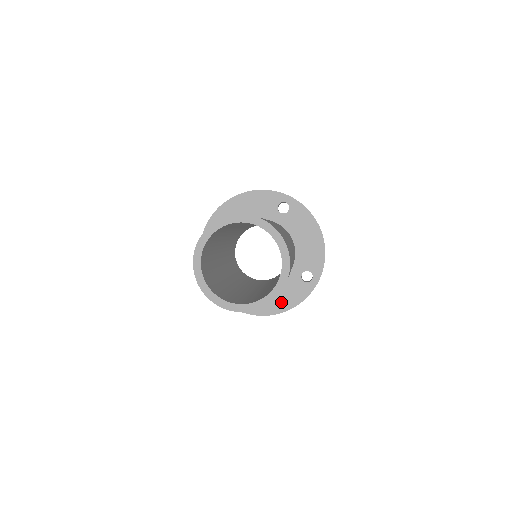
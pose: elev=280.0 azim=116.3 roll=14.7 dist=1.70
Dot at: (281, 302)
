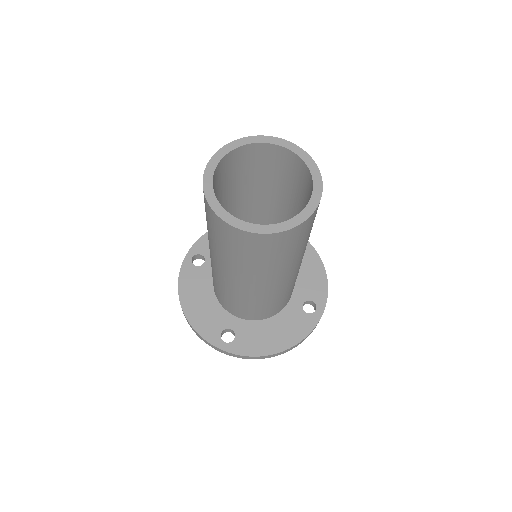
Dot at: (280, 338)
